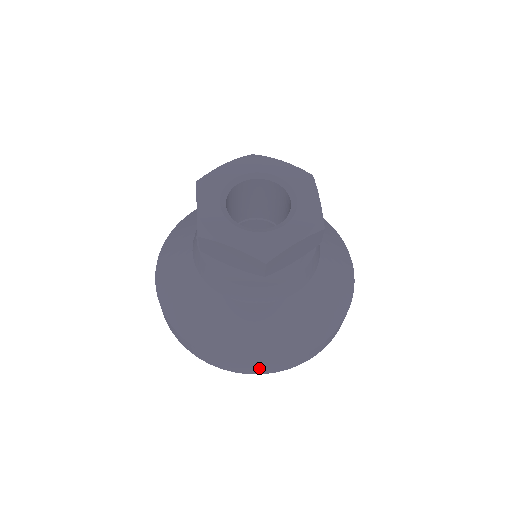
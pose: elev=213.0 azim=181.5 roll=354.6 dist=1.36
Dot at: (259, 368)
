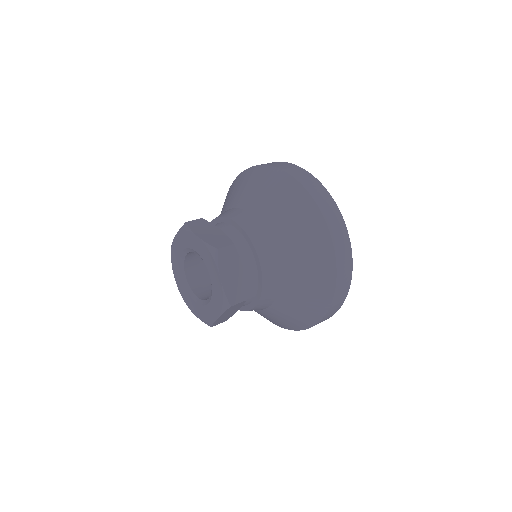
Dot at: occluded
